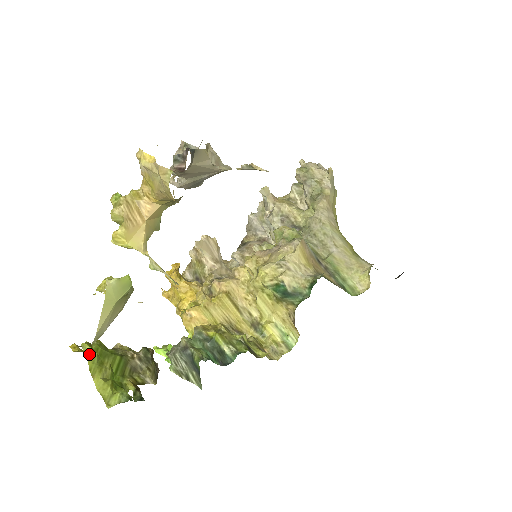
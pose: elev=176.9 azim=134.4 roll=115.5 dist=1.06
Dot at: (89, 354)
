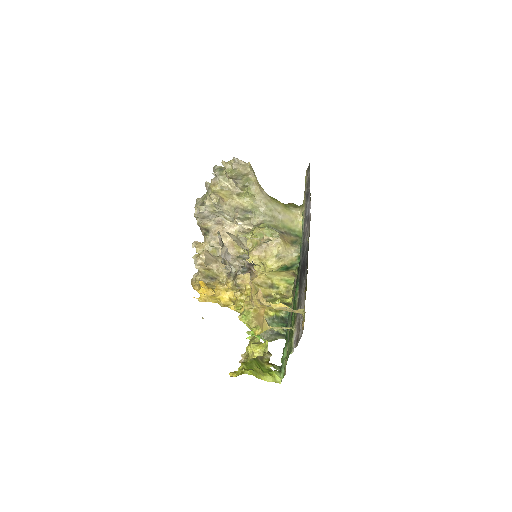
Dot at: (252, 374)
